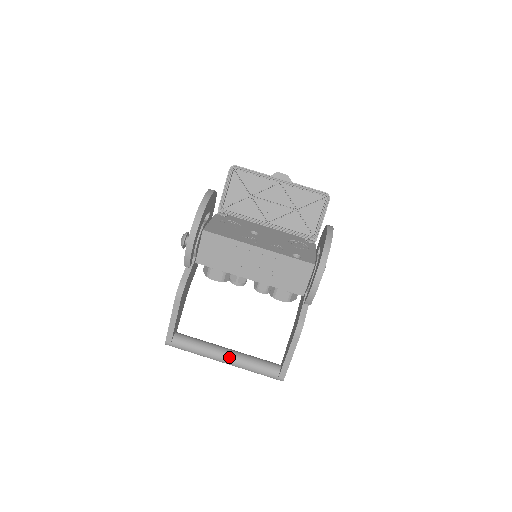
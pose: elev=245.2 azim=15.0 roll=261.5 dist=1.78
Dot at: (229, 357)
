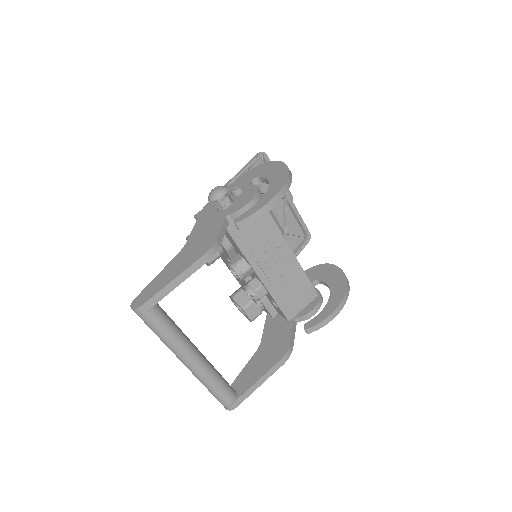
Dot at: (200, 359)
